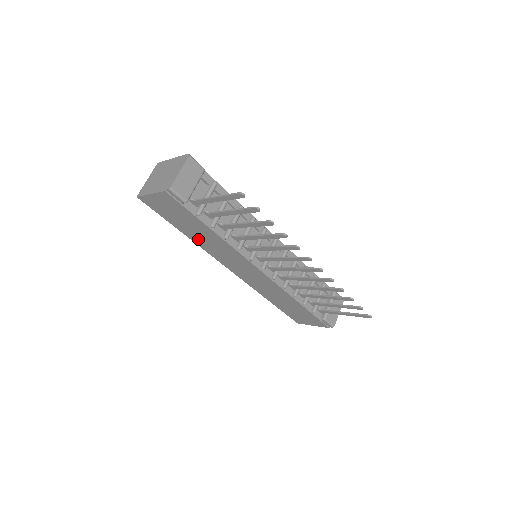
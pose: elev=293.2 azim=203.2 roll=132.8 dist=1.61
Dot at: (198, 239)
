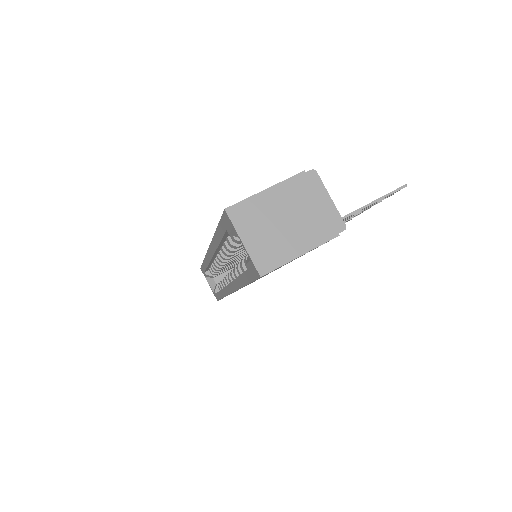
Dot at: occluded
